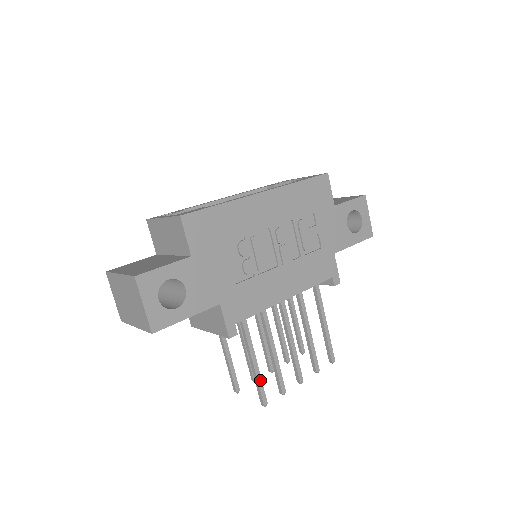
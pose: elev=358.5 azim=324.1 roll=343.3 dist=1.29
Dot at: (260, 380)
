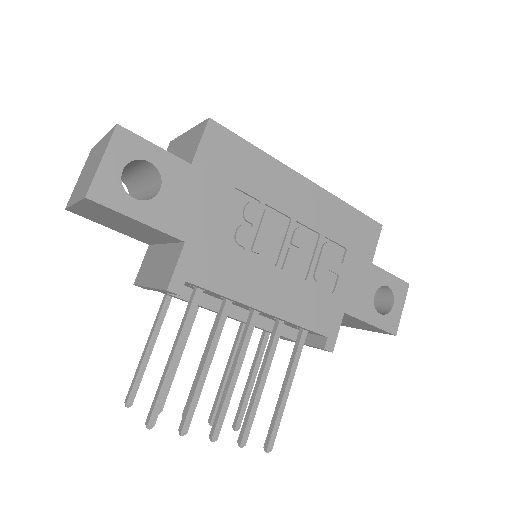
Dot at: (166, 385)
